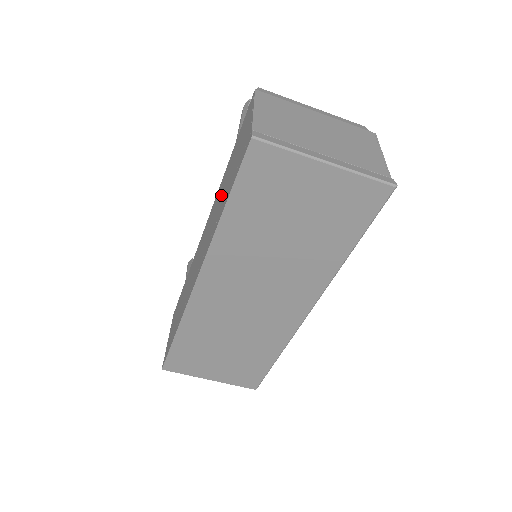
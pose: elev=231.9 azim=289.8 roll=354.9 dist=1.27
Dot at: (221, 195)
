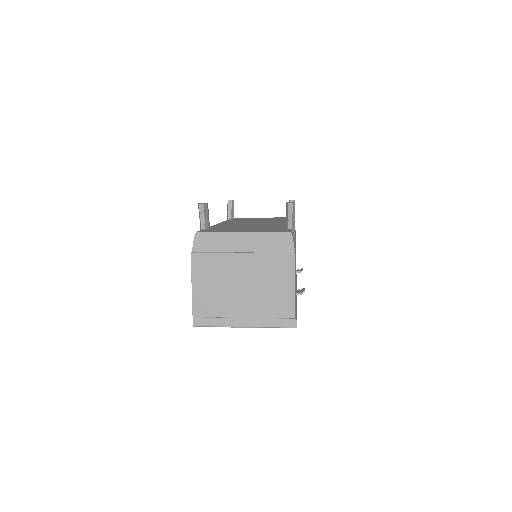
Dot at: occluded
